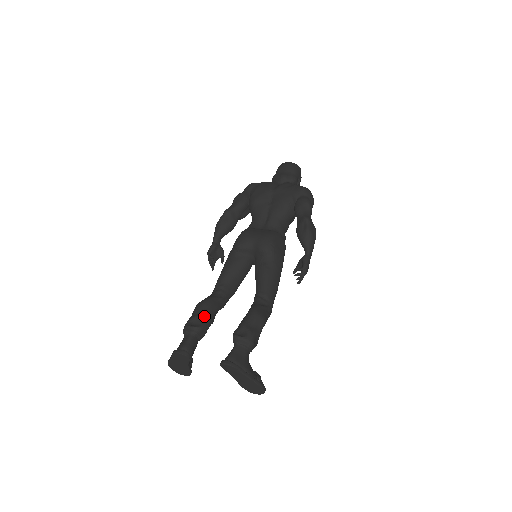
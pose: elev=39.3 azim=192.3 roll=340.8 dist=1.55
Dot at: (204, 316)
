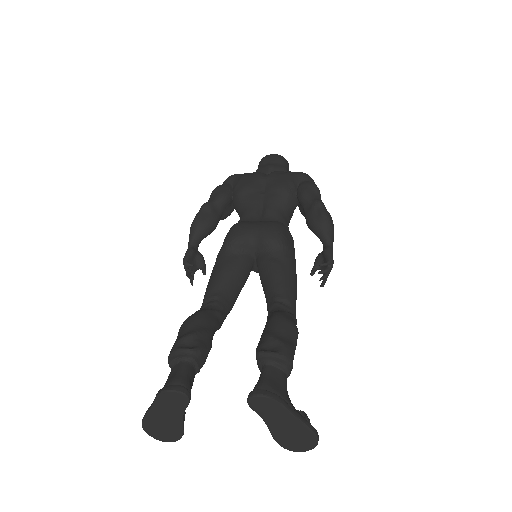
Dot at: (200, 333)
